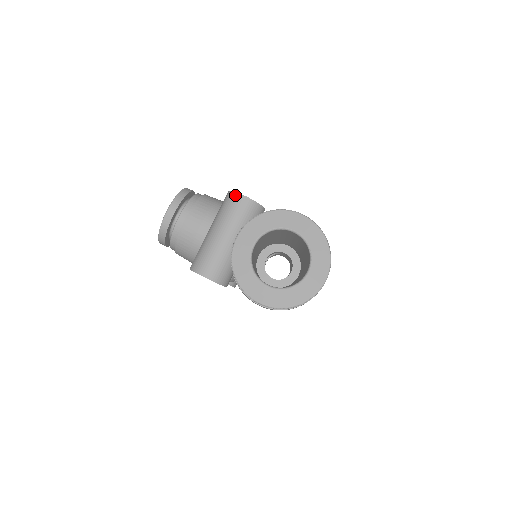
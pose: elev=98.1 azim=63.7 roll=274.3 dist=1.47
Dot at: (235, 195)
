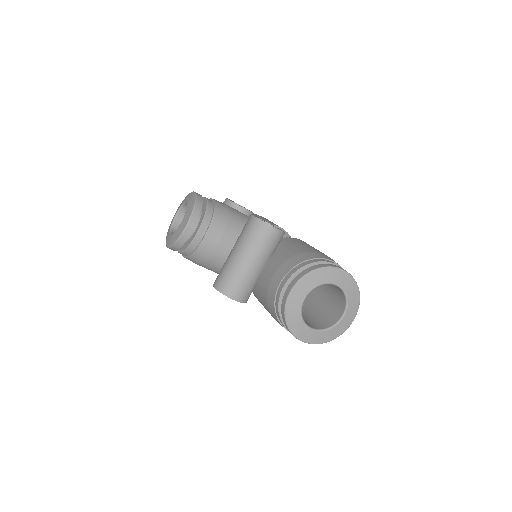
Dot at: (265, 225)
